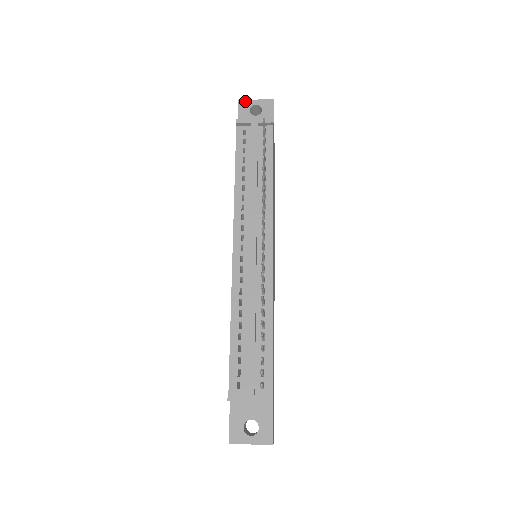
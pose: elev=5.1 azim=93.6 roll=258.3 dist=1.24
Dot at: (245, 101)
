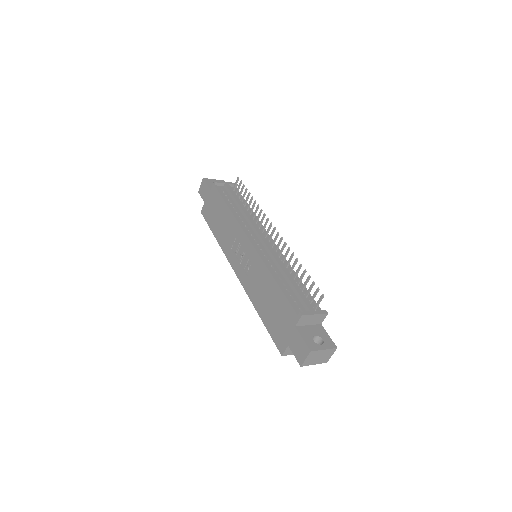
Dot at: (207, 179)
